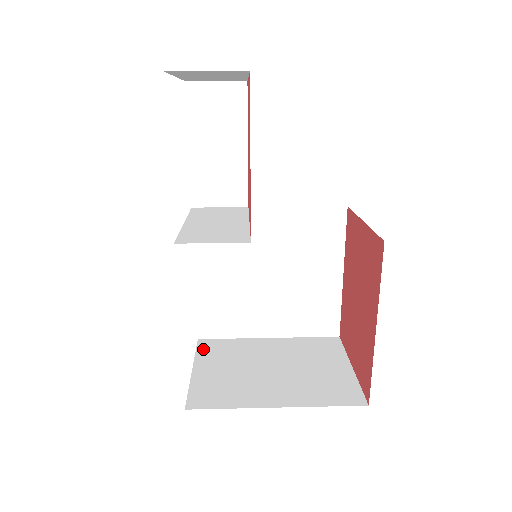
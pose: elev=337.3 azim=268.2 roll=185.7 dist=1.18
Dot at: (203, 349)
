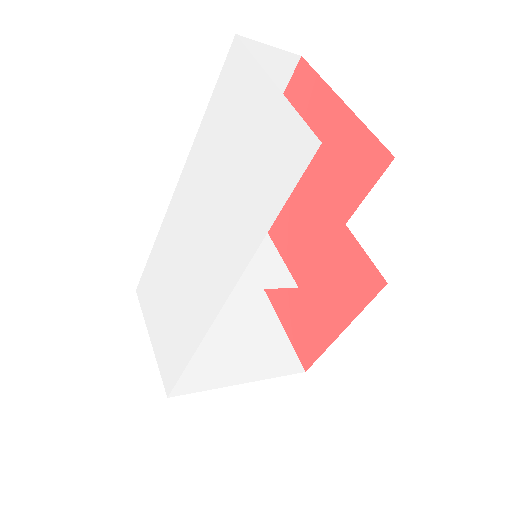
Dot at: occluded
